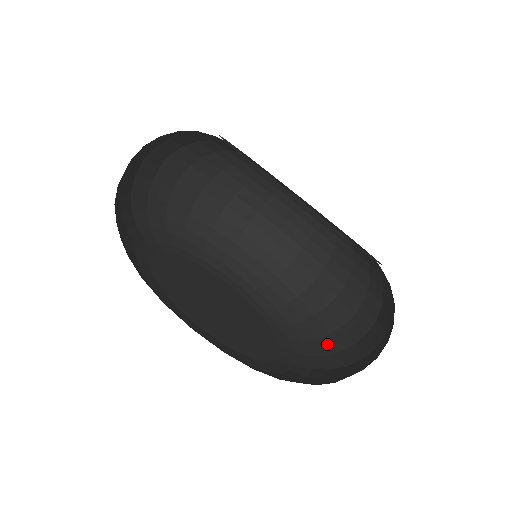
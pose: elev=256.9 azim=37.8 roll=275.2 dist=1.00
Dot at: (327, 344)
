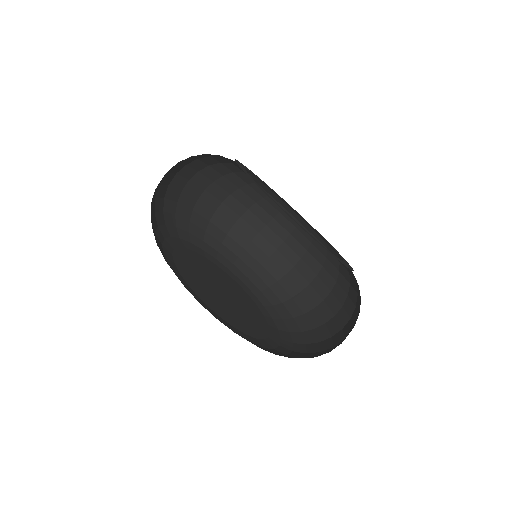
Dot at: (310, 336)
